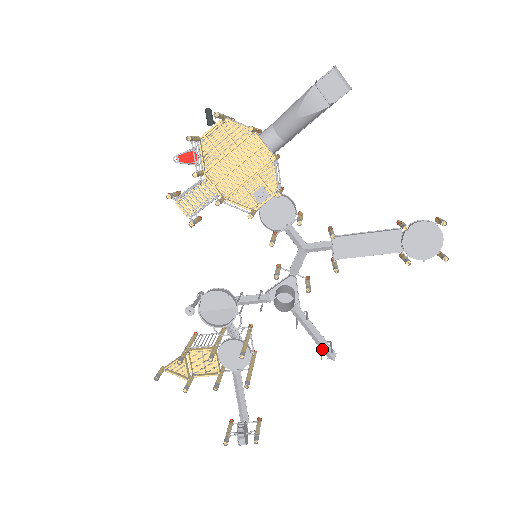
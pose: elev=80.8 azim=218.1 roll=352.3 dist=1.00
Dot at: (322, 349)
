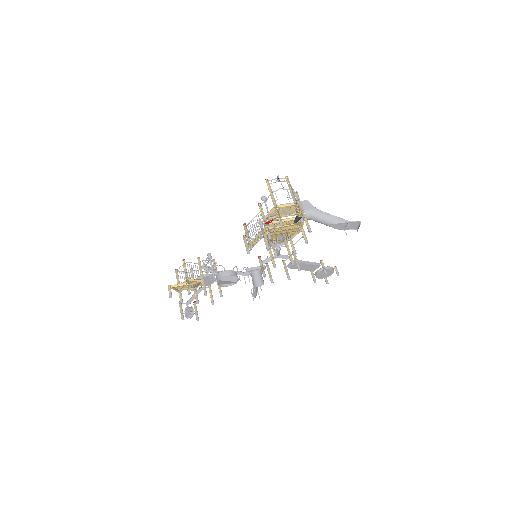
Dot at: (254, 294)
